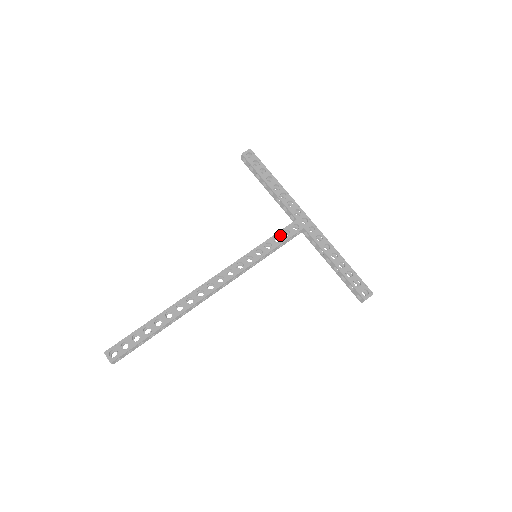
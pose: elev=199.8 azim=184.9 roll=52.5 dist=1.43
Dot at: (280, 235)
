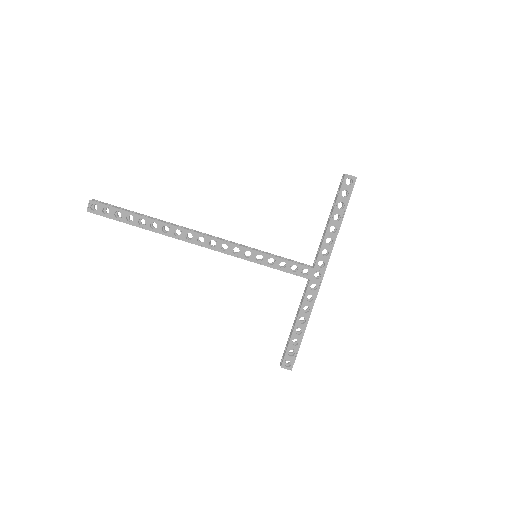
Dot at: (288, 264)
